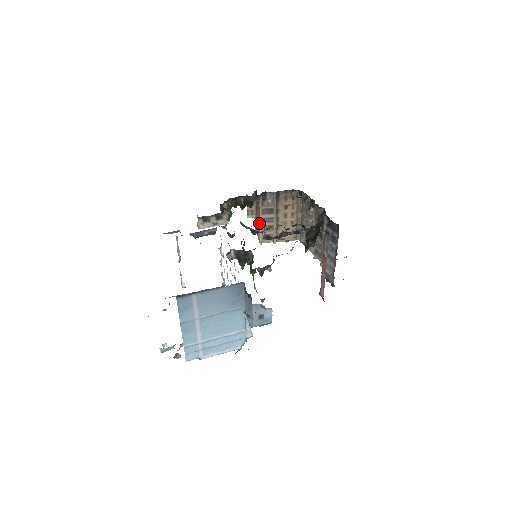
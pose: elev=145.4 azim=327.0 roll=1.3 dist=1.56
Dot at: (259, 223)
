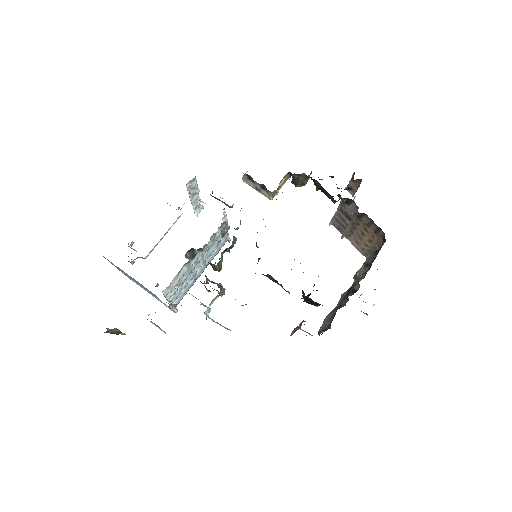
Dot at: occluded
